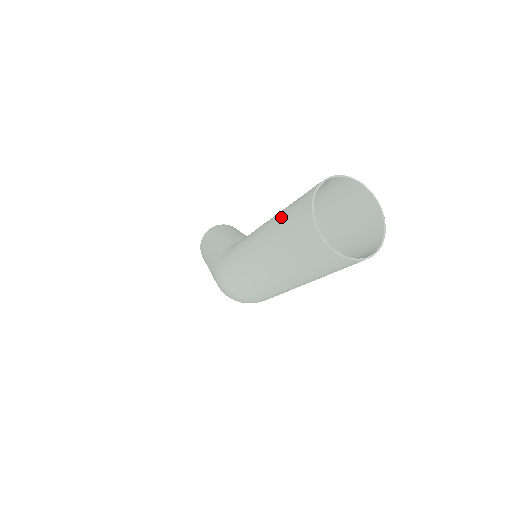
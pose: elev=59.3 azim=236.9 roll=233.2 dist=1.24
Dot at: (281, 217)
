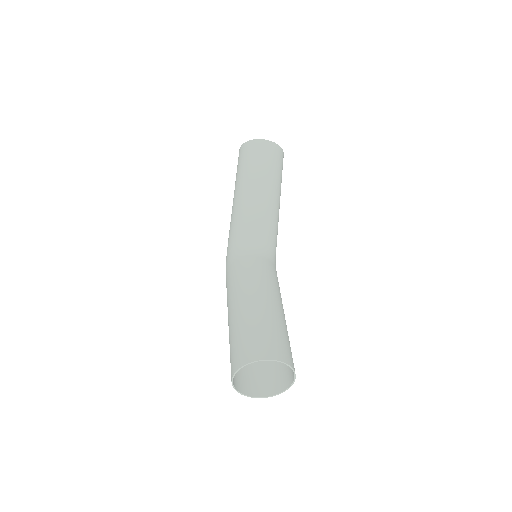
Dot at: (230, 340)
